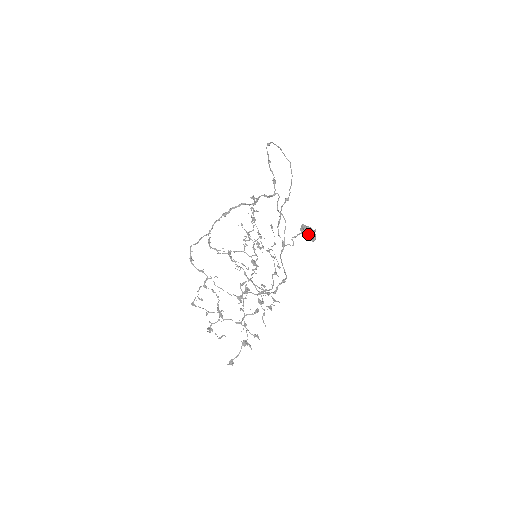
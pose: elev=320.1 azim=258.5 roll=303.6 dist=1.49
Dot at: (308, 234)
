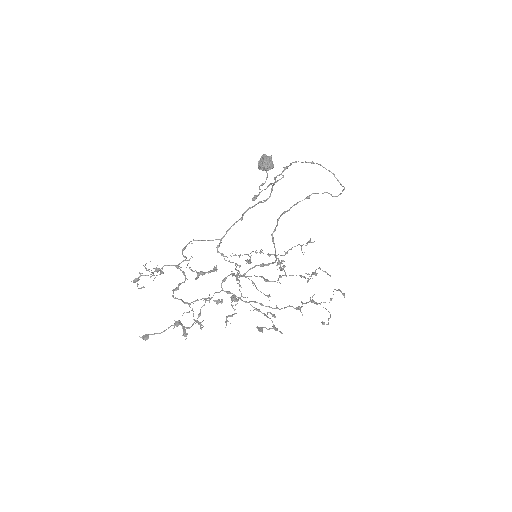
Dot at: (261, 161)
